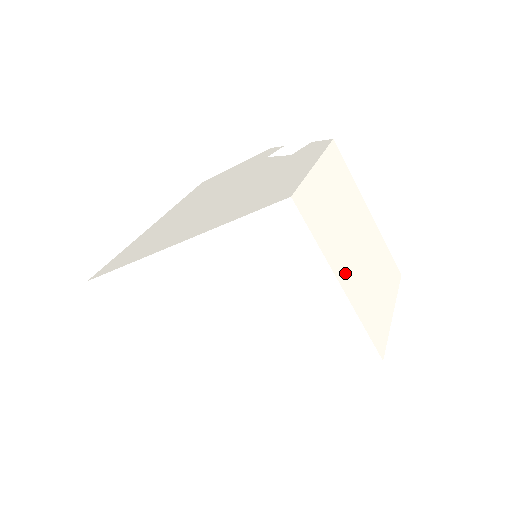
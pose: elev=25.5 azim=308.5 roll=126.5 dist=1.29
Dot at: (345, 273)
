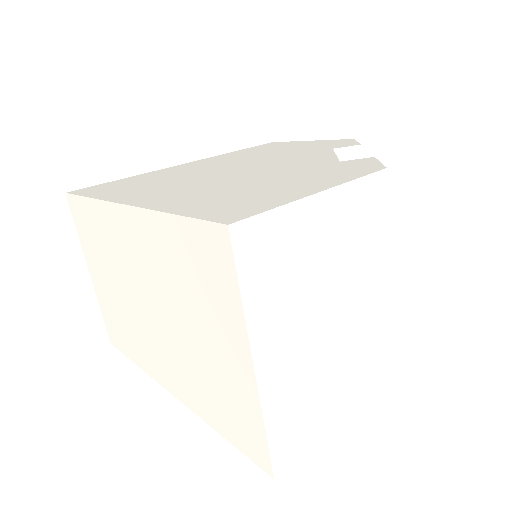
Dot at: (276, 353)
